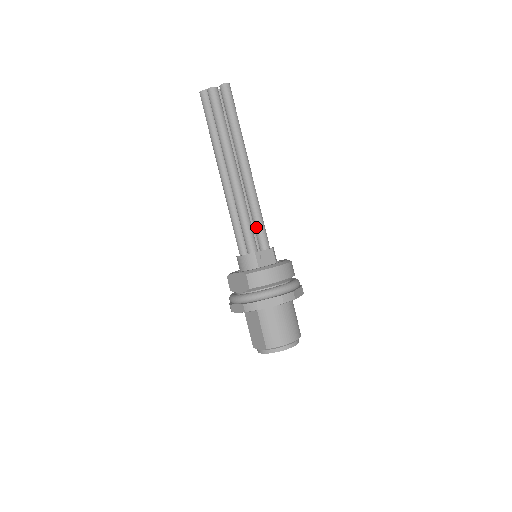
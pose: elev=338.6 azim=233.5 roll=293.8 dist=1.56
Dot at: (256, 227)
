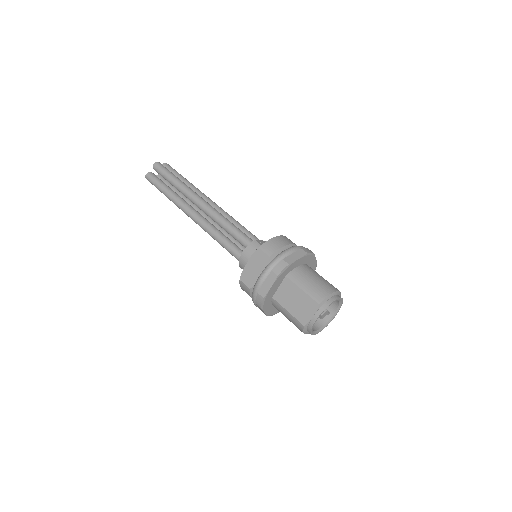
Dot at: occluded
